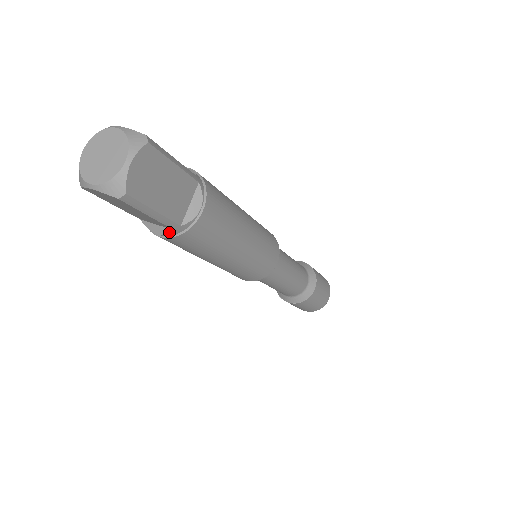
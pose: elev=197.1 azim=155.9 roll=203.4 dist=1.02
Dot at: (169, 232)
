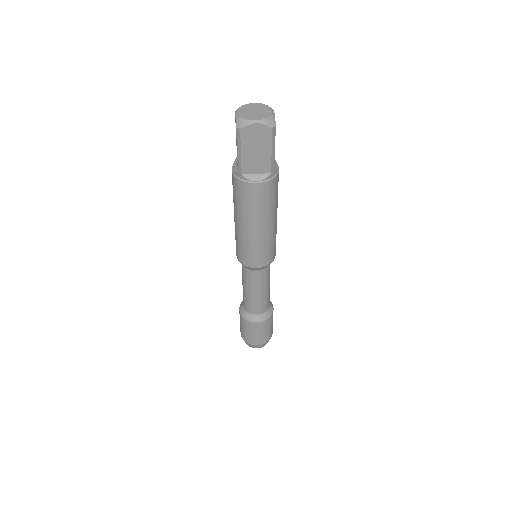
Dot at: (267, 176)
